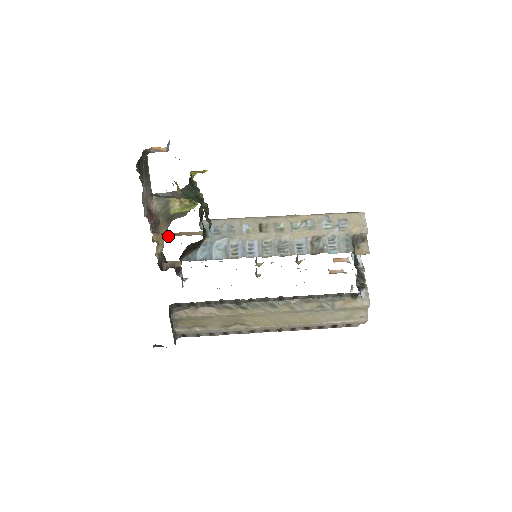
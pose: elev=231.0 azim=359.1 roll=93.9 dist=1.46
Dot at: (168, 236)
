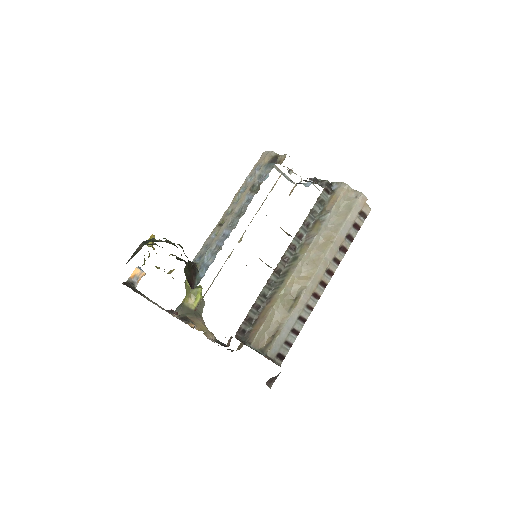
Dot at: occluded
